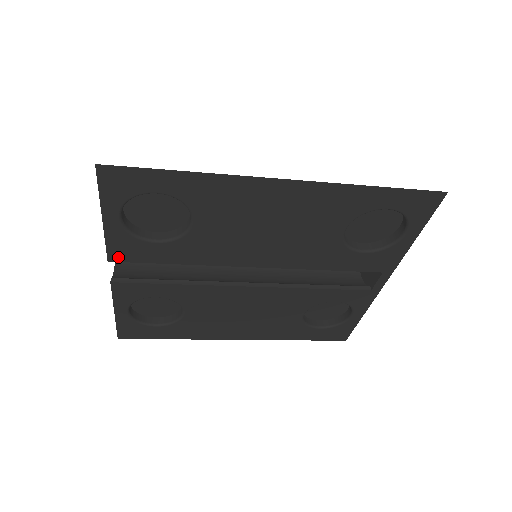
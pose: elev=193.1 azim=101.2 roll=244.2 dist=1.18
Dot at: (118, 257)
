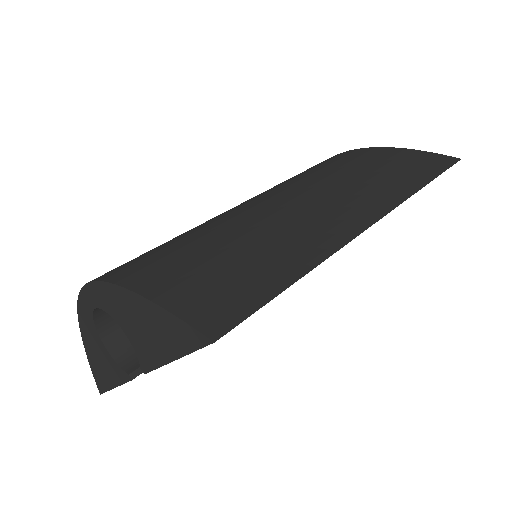
Dot at: occluded
